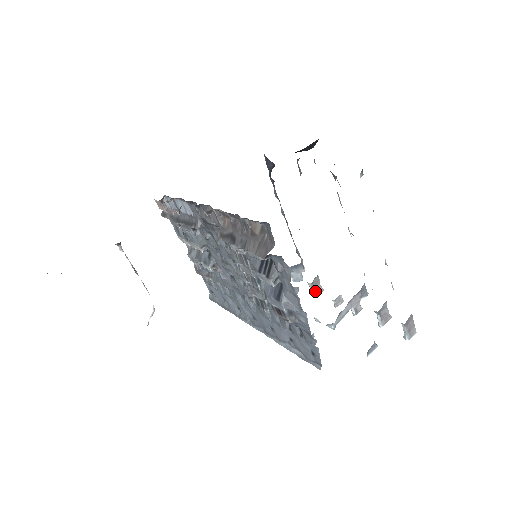
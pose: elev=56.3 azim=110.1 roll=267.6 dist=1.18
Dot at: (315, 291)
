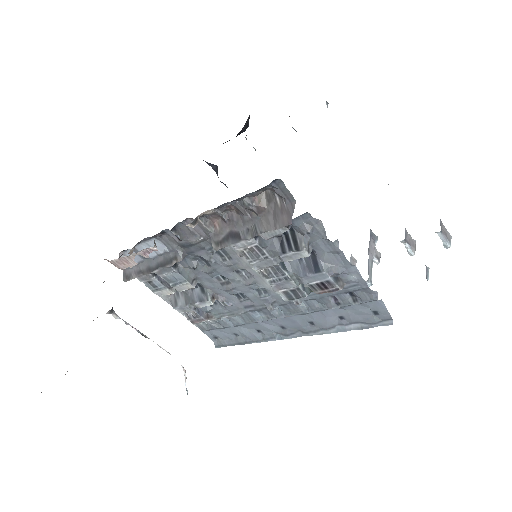
Dot at: occluded
